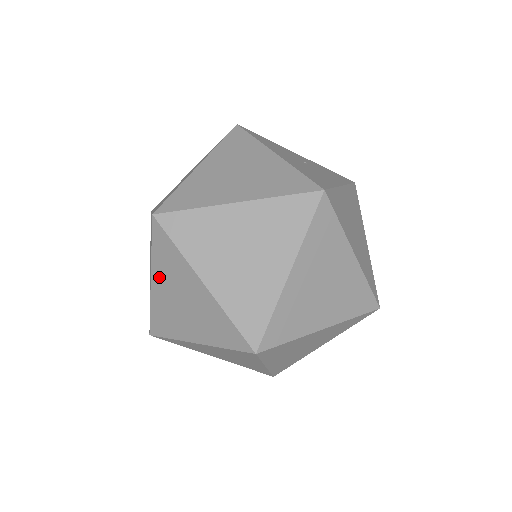
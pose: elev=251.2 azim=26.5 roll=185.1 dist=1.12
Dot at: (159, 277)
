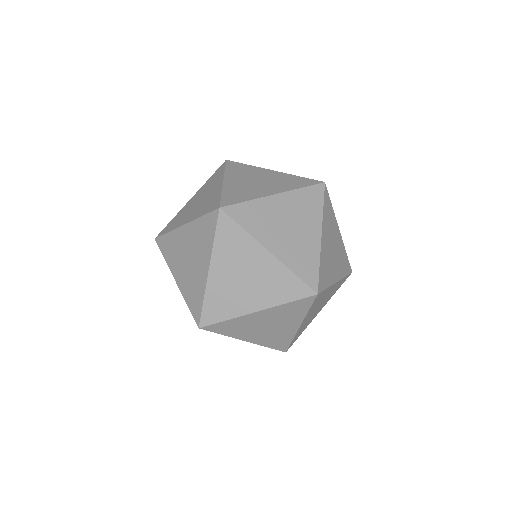
Dot at: (220, 263)
